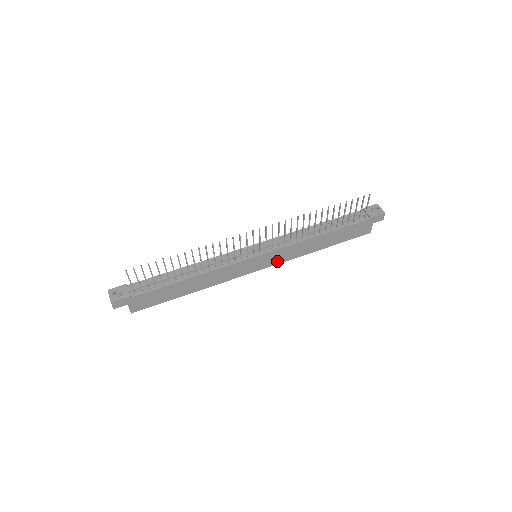
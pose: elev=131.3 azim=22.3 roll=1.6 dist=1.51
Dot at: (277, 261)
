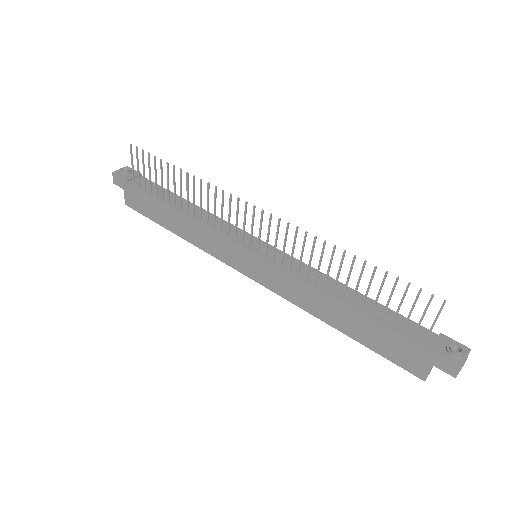
Dot at: (272, 285)
